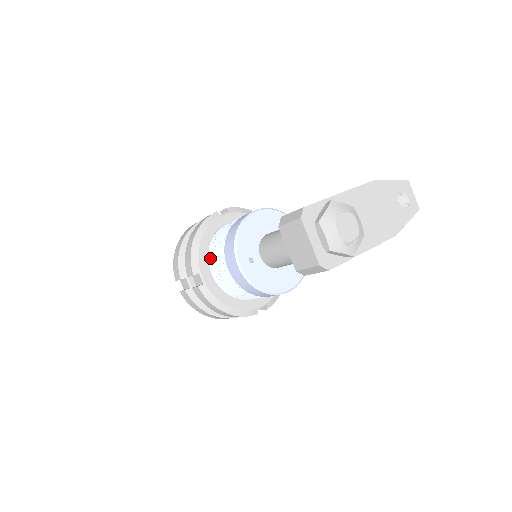
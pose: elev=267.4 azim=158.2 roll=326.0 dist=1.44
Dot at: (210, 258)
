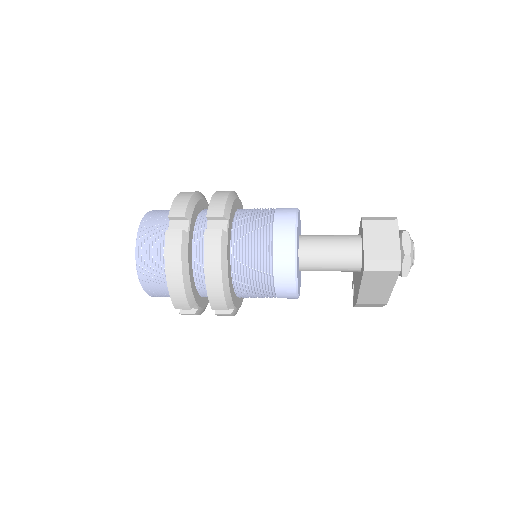
Dot at: (240, 218)
